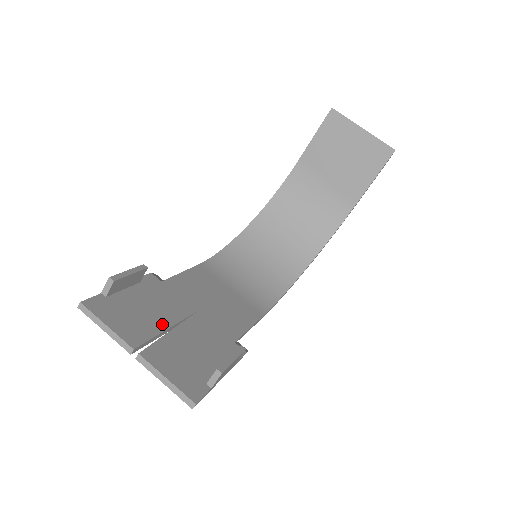
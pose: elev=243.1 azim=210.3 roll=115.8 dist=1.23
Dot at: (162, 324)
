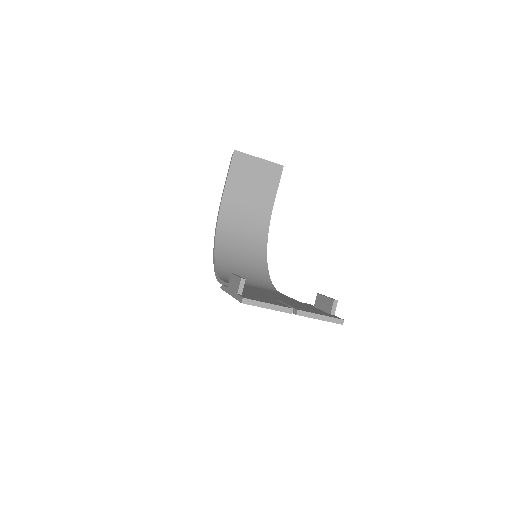
Dot at: (275, 300)
